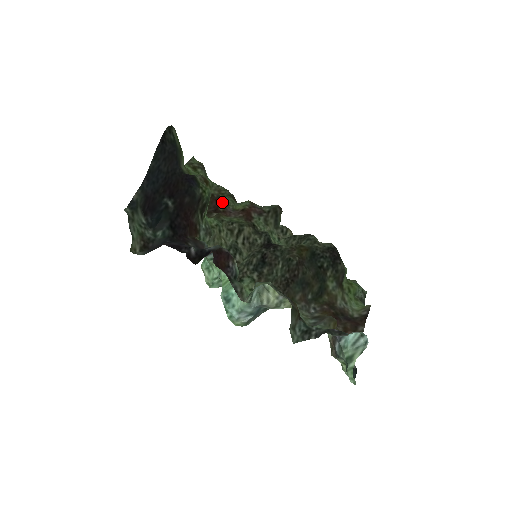
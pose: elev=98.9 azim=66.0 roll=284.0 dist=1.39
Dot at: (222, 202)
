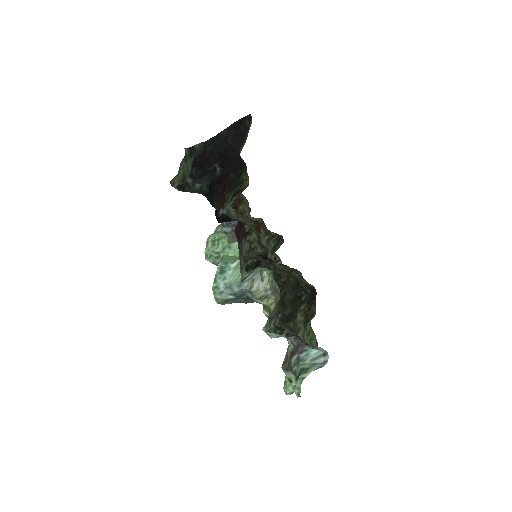
Dot at: (242, 206)
